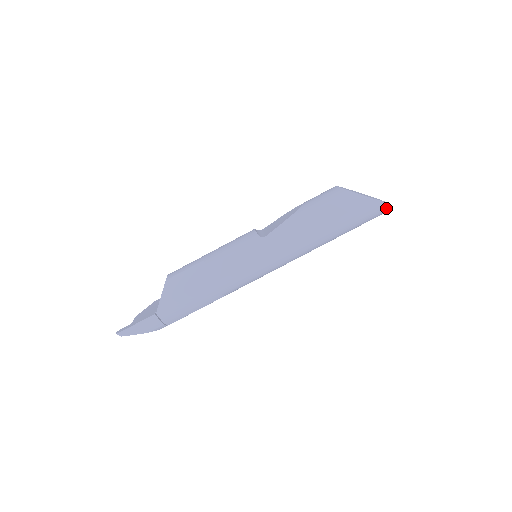
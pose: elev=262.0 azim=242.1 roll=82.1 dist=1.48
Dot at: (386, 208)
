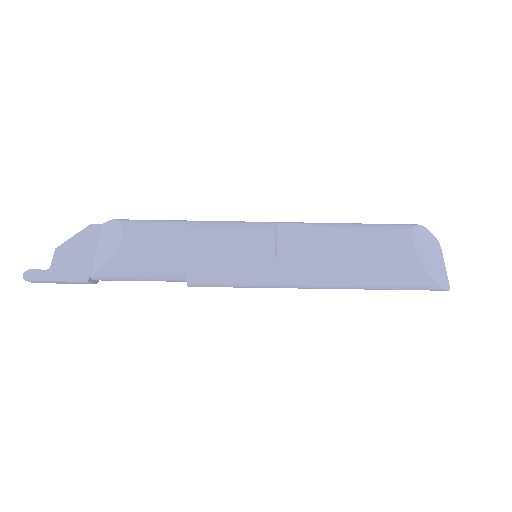
Dot at: occluded
